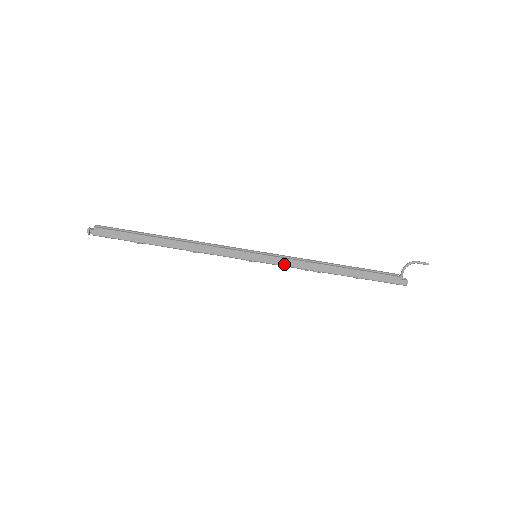
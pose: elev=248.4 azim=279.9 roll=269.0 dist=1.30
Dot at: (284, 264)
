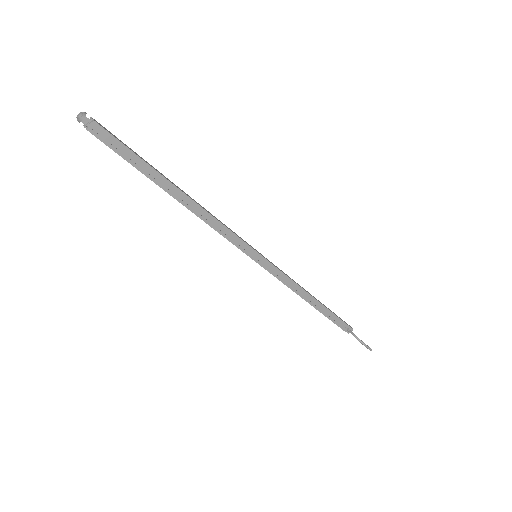
Dot at: occluded
